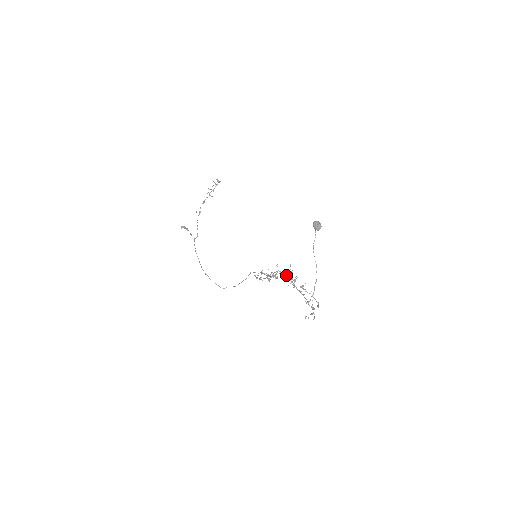
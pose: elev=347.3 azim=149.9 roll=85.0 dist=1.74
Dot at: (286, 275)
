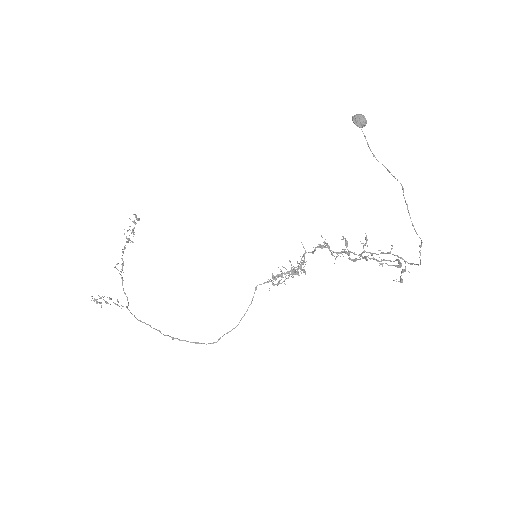
Dot at: (325, 247)
